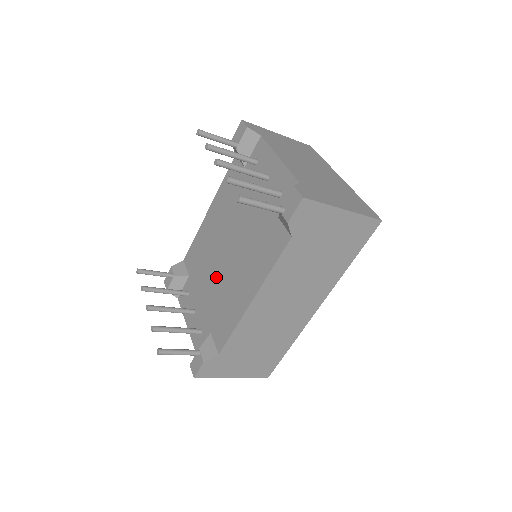
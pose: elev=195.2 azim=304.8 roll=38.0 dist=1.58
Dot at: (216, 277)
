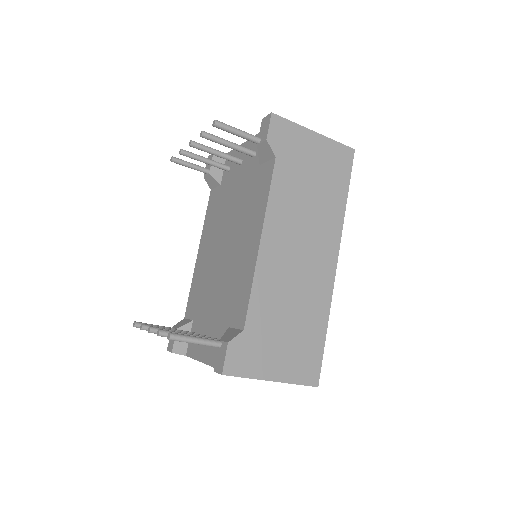
Dot at: (220, 279)
